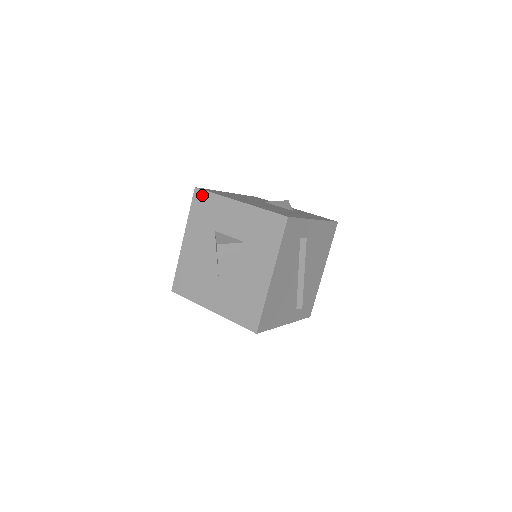
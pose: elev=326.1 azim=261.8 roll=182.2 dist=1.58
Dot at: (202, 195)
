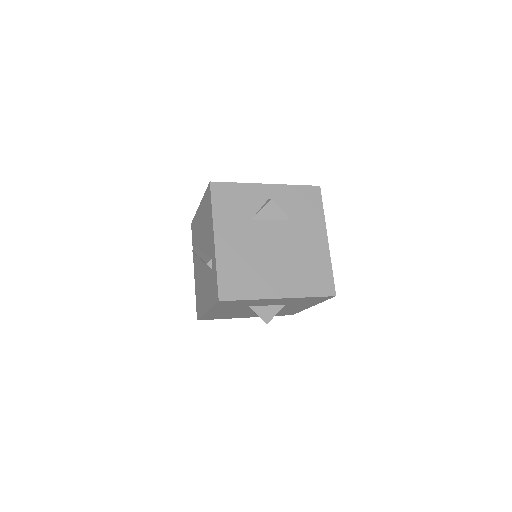
Dot at: (230, 302)
